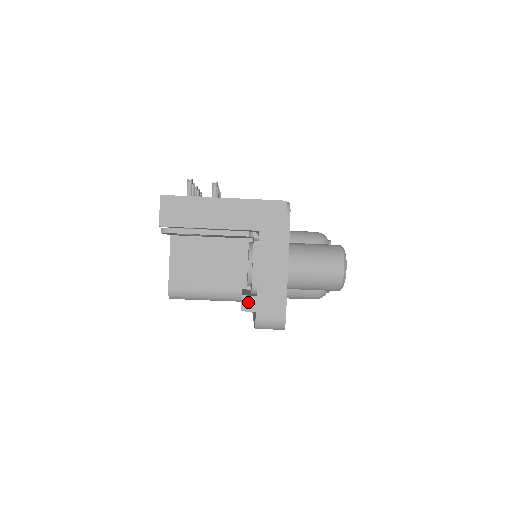
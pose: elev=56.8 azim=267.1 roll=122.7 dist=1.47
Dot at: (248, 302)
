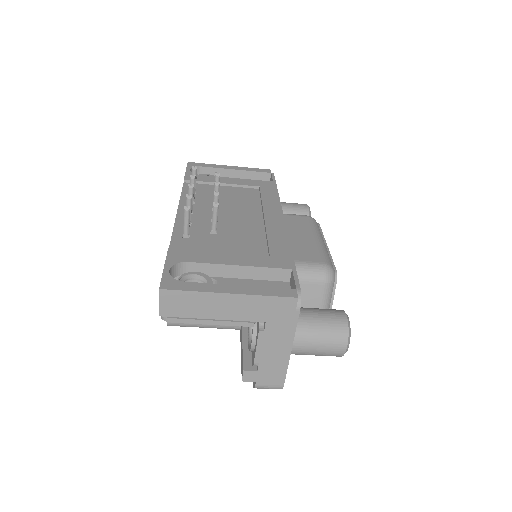
Dot at: (249, 375)
